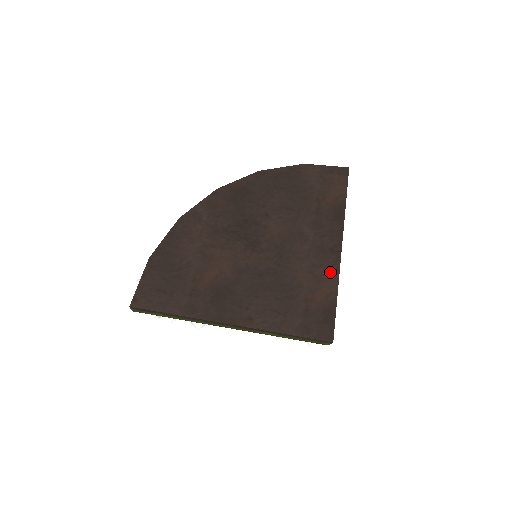
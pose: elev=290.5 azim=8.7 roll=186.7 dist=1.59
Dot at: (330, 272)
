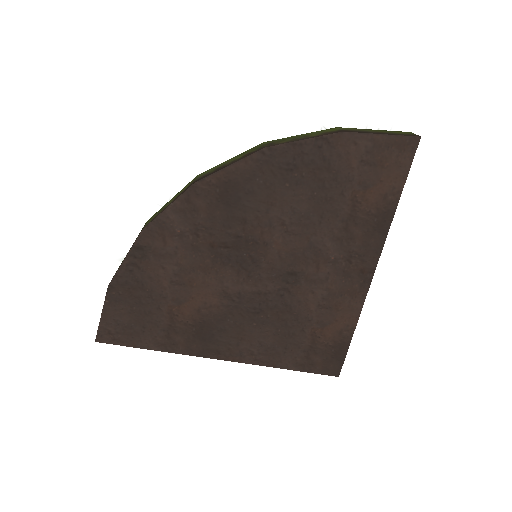
Dot at: (351, 302)
